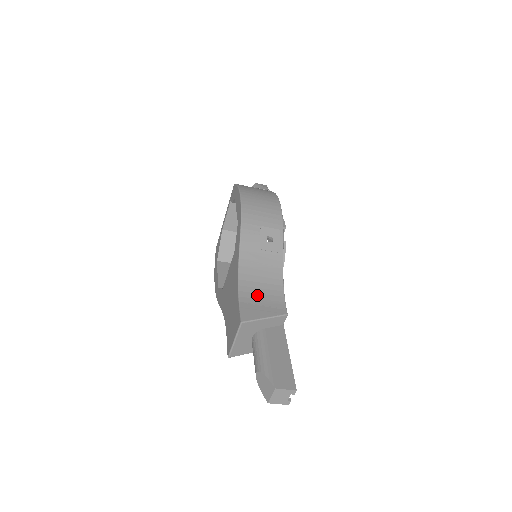
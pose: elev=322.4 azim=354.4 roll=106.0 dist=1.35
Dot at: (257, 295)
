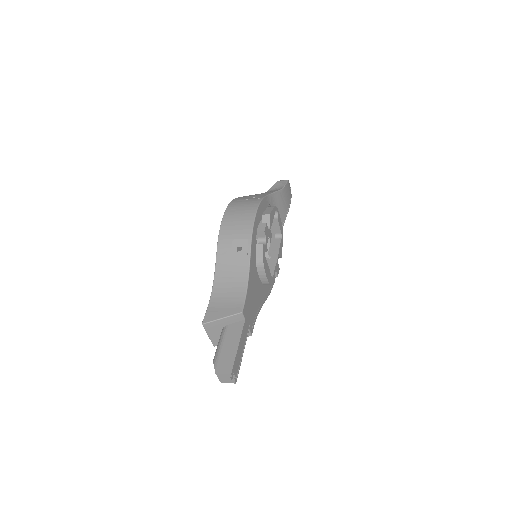
Dot at: (223, 299)
